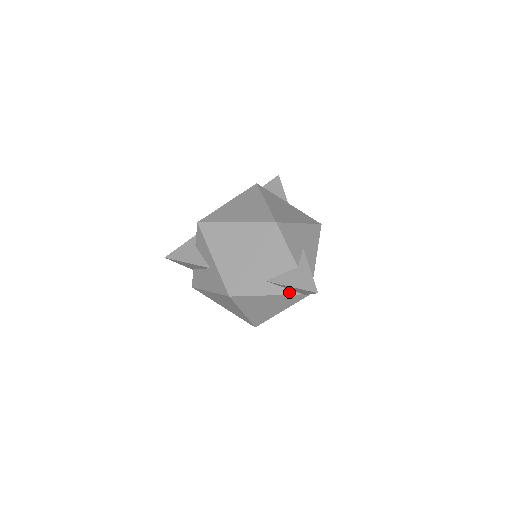
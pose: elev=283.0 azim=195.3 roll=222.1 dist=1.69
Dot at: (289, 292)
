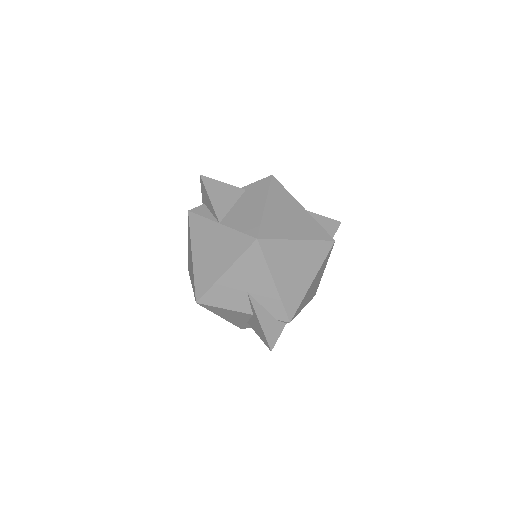
Dot at: occluded
